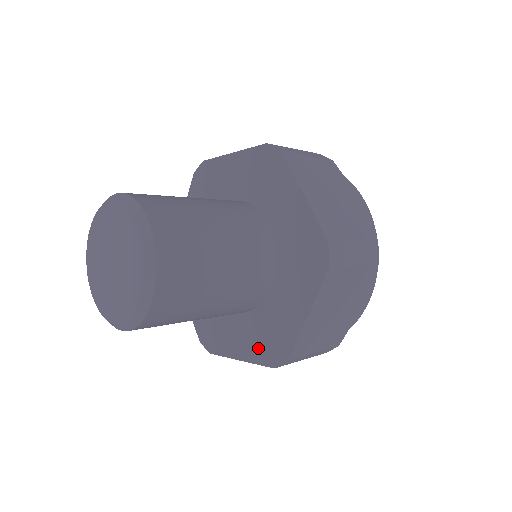
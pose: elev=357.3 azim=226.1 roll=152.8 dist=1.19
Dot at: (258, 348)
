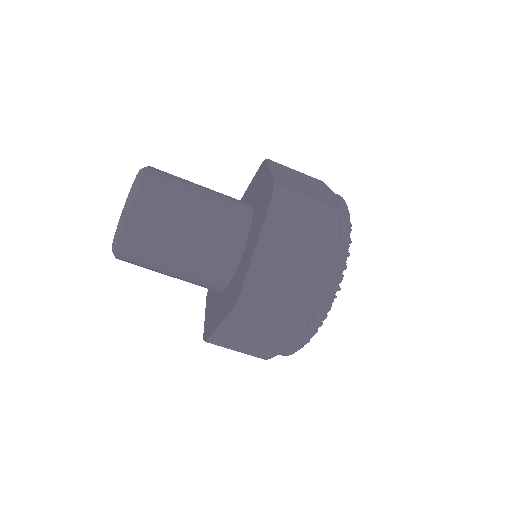
Dot at: (260, 220)
